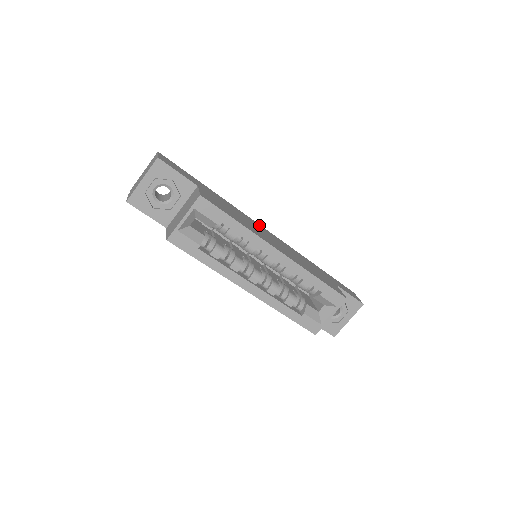
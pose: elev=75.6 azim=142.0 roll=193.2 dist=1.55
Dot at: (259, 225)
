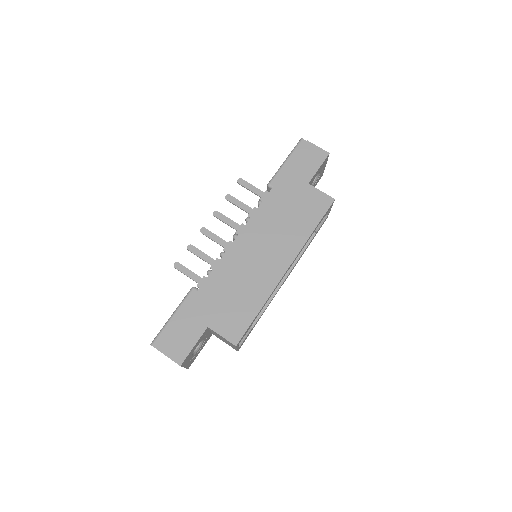
Dot at: (234, 248)
